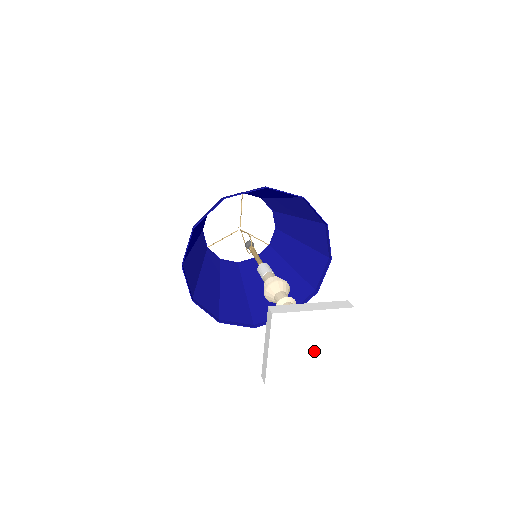
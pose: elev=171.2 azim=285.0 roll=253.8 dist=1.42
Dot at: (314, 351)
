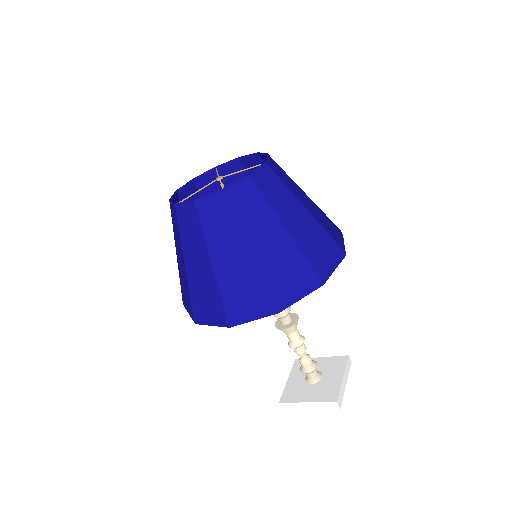
Dot at: occluded
